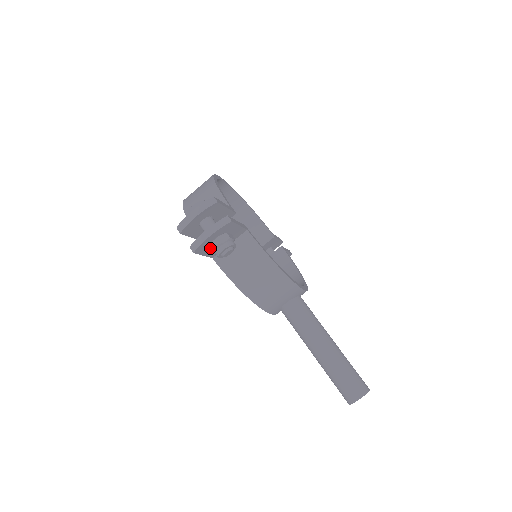
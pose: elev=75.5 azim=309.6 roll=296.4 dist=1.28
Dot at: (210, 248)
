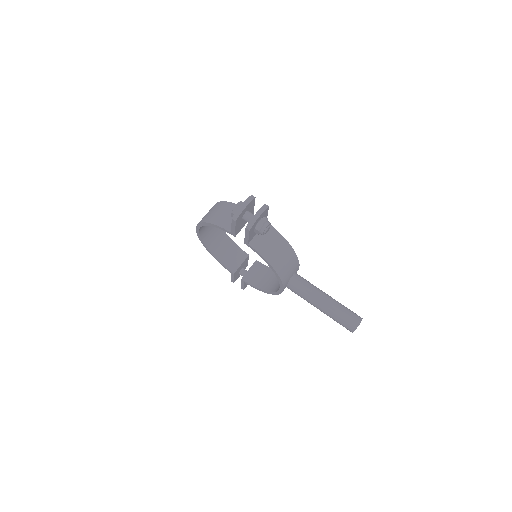
Dot at: (257, 228)
